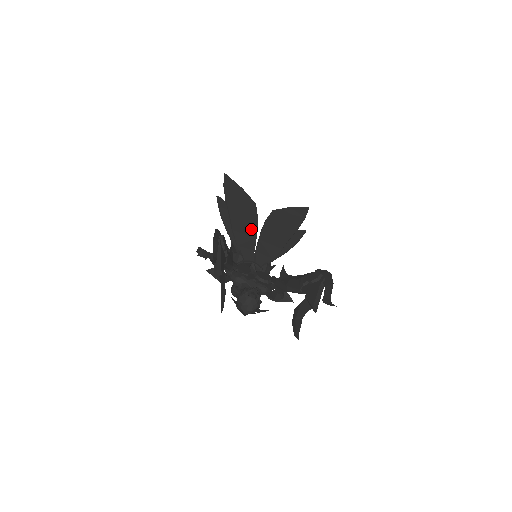
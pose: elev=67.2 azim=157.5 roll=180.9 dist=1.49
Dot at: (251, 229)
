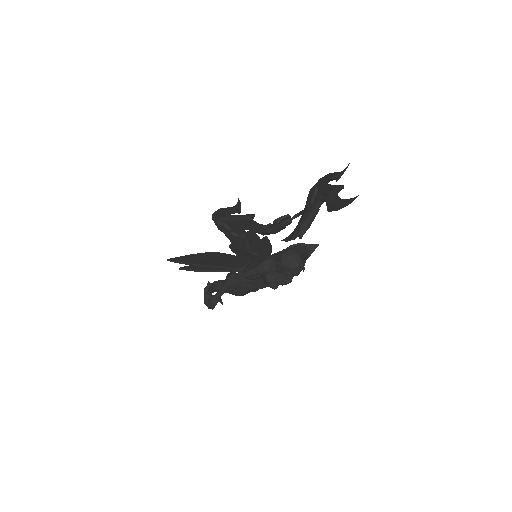
Dot at: (230, 258)
